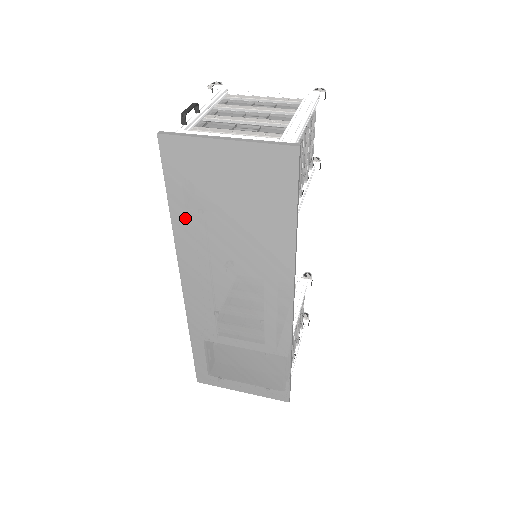
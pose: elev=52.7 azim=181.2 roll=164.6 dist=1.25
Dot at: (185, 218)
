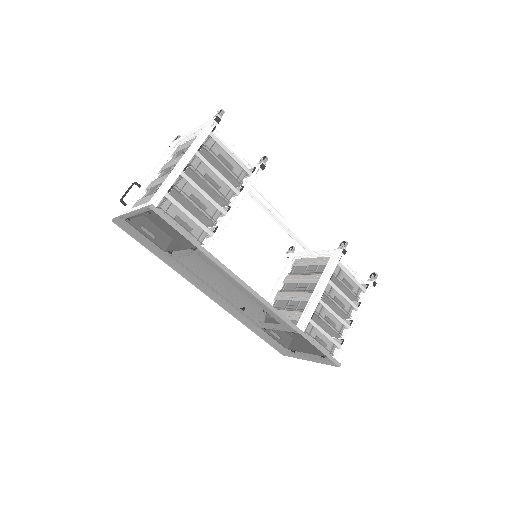
Dot at: (166, 260)
